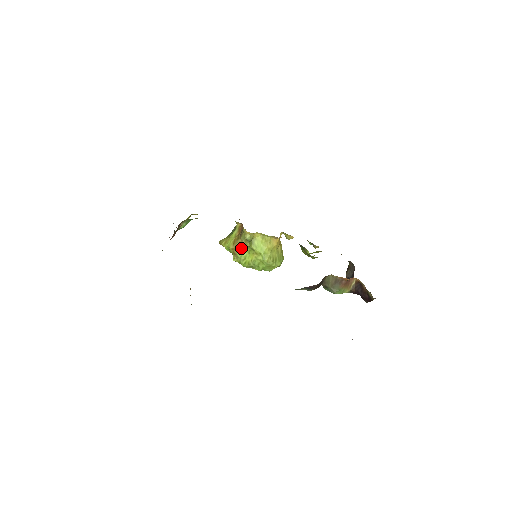
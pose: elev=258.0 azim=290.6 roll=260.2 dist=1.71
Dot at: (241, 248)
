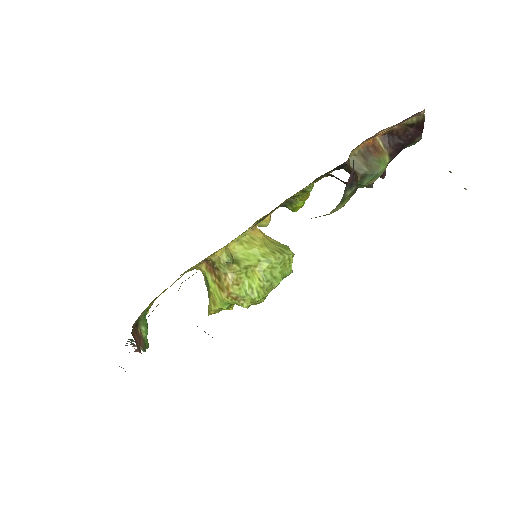
Dot at: (234, 282)
